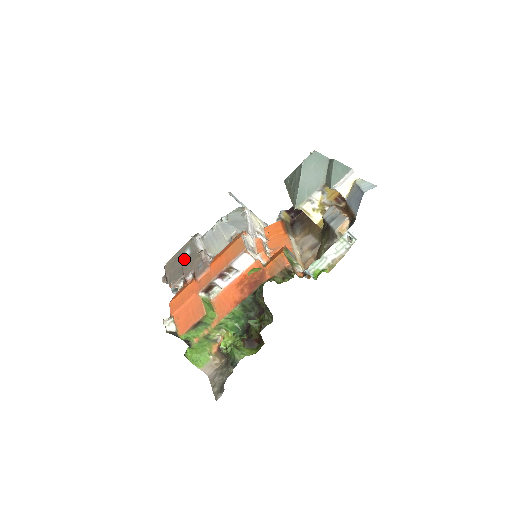
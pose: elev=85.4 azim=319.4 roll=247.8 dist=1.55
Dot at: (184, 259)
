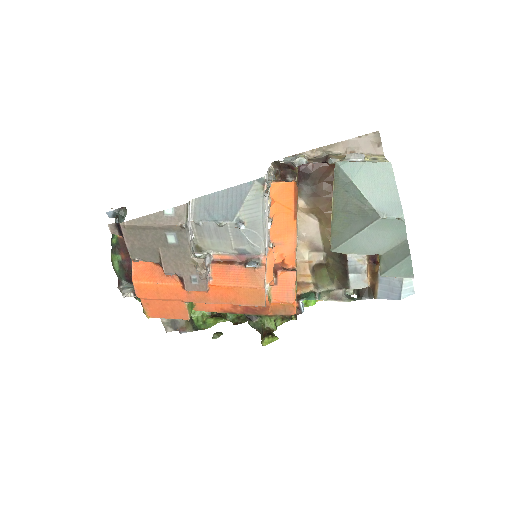
Dot at: (163, 244)
